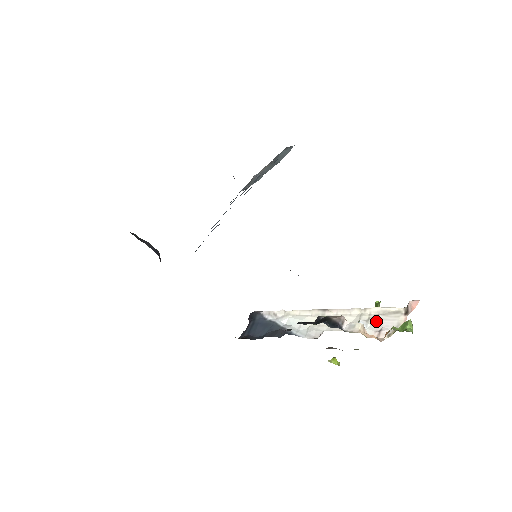
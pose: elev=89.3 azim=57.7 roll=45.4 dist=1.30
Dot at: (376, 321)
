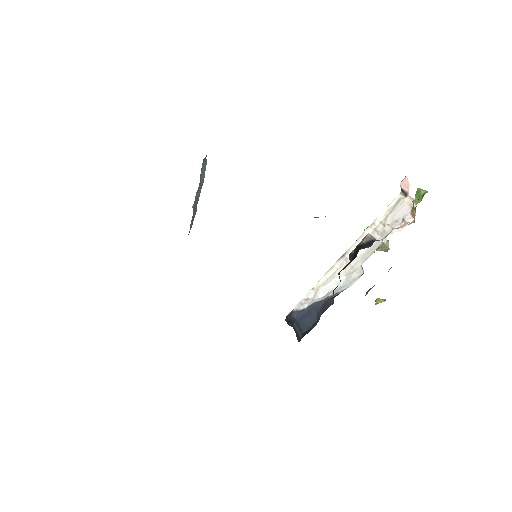
Dot at: (391, 220)
